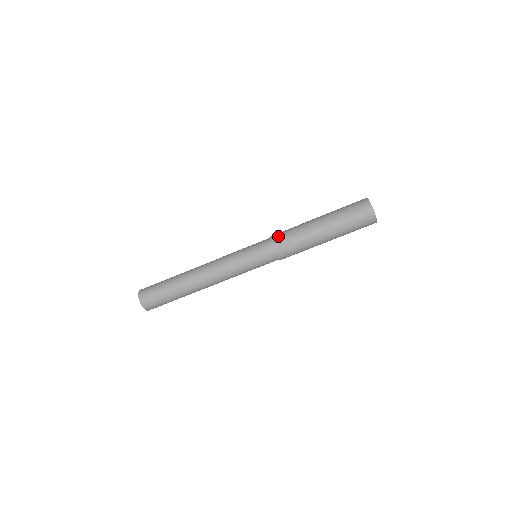
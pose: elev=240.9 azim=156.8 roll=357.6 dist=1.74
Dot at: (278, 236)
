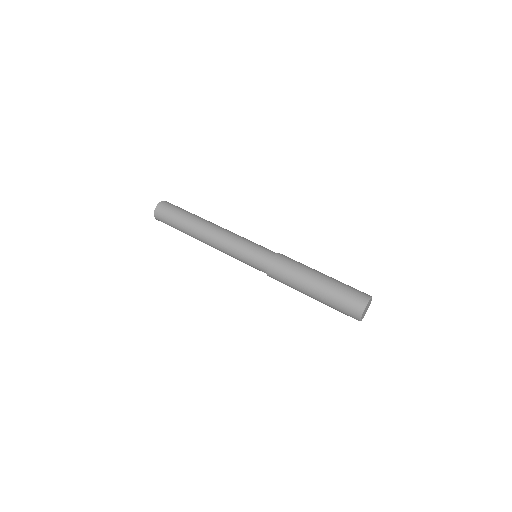
Dot at: (286, 256)
